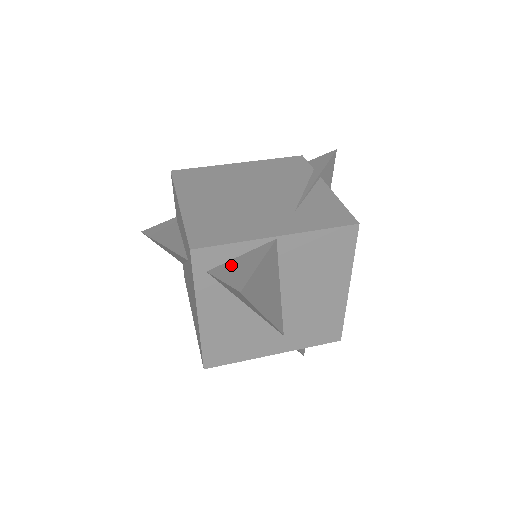
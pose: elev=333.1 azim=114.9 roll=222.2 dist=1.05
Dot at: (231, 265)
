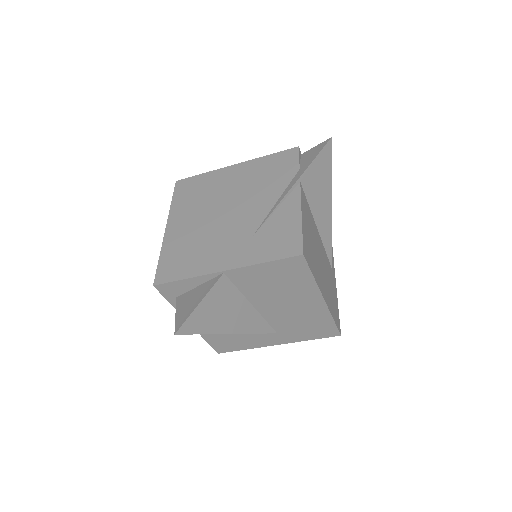
Dot at: (188, 296)
